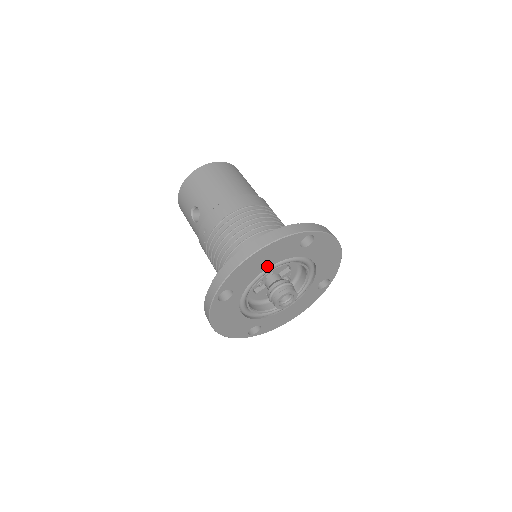
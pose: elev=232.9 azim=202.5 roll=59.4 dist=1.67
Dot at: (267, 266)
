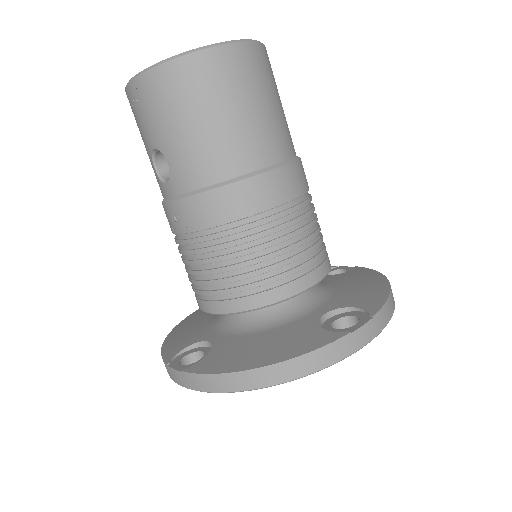
Dot at: occluded
